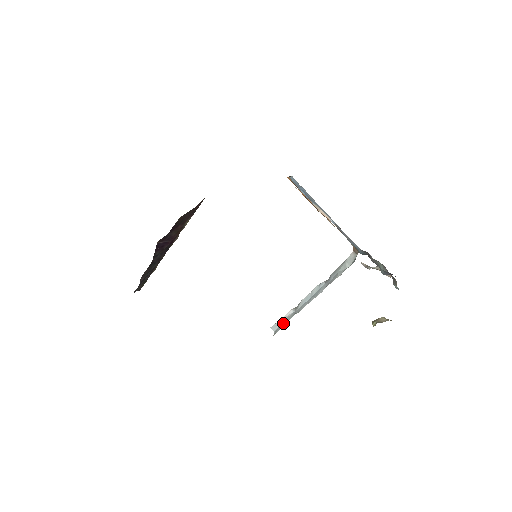
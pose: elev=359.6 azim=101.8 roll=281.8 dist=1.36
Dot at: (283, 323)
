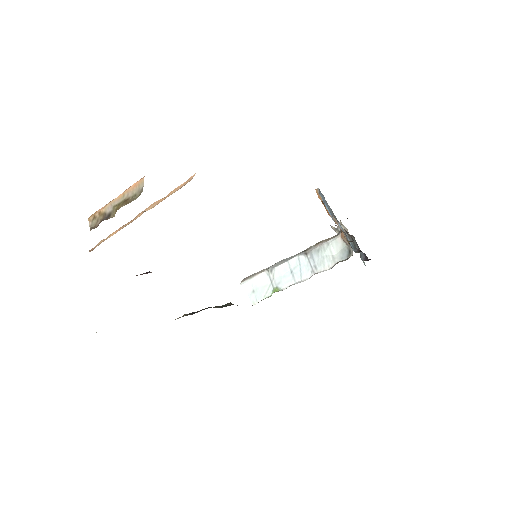
Dot at: (261, 292)
